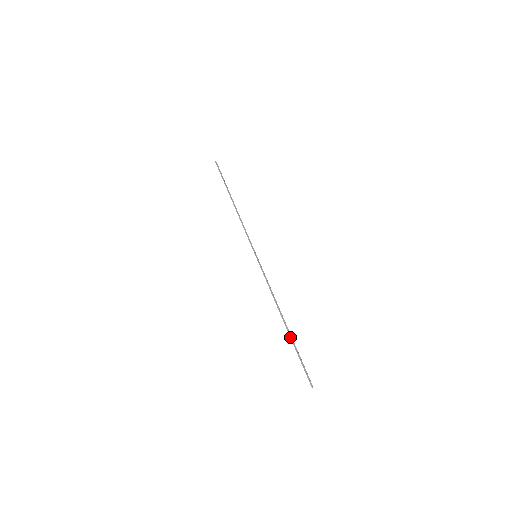
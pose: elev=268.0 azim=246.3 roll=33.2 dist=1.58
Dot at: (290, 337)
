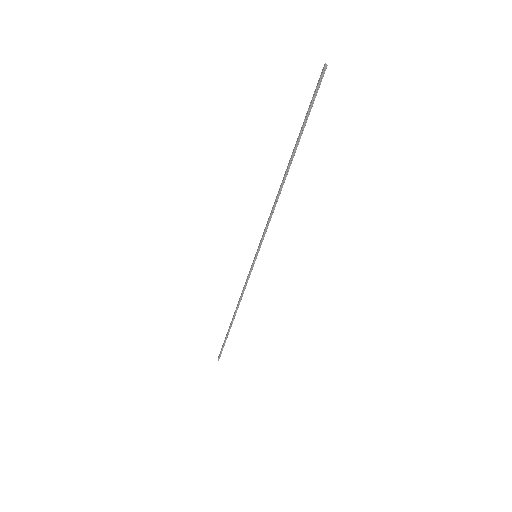
Dot at: (228, 332)
